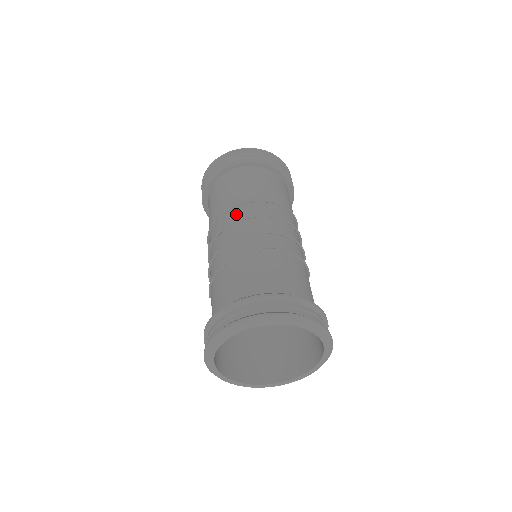
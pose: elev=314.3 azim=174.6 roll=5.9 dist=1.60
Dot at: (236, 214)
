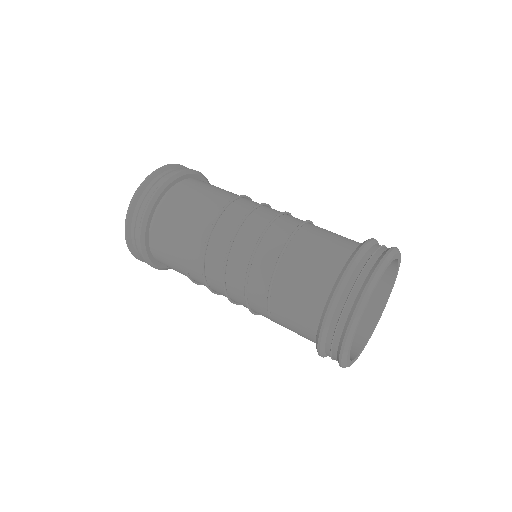
Dot at: (226, 226)
